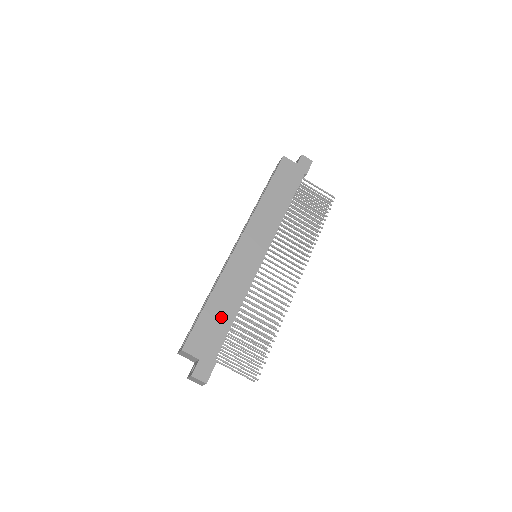
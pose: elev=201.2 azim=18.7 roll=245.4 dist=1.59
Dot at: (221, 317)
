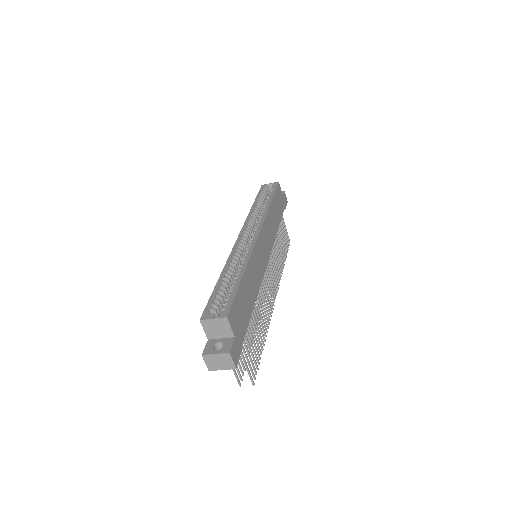
Dot at: (248, 300)
